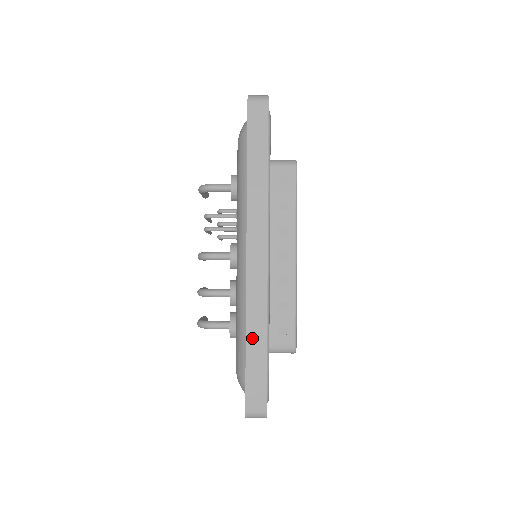
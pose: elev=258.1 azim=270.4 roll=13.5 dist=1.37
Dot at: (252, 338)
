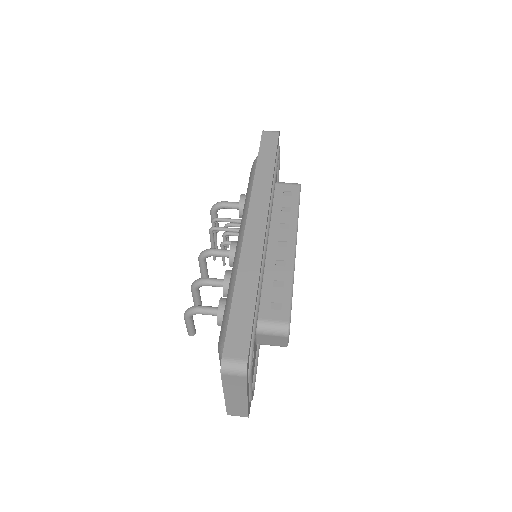
Dot at: (241, 286)
